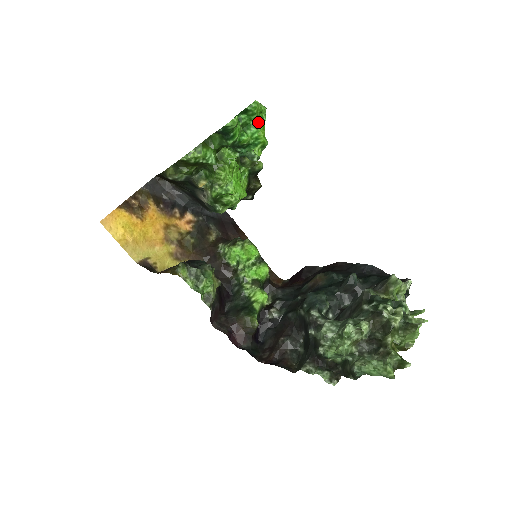
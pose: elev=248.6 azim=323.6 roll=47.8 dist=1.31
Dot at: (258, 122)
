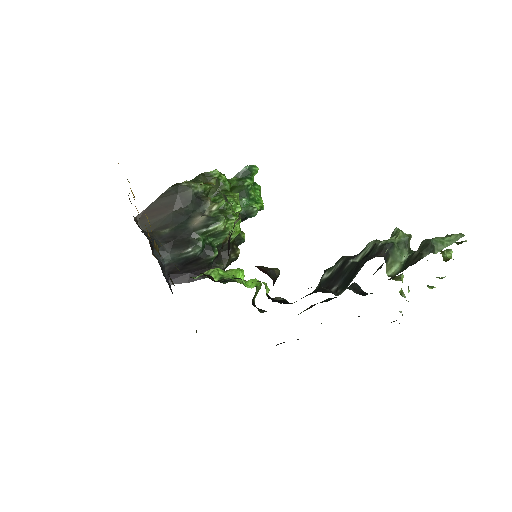
Dot at: (259, 196)
